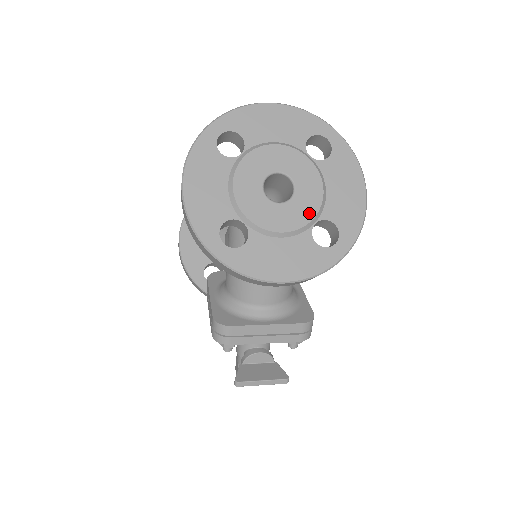
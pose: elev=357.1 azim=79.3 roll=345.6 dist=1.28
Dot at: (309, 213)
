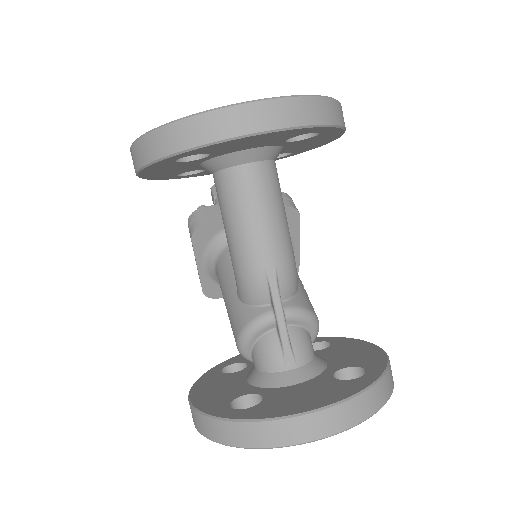
Dot at: occluded
